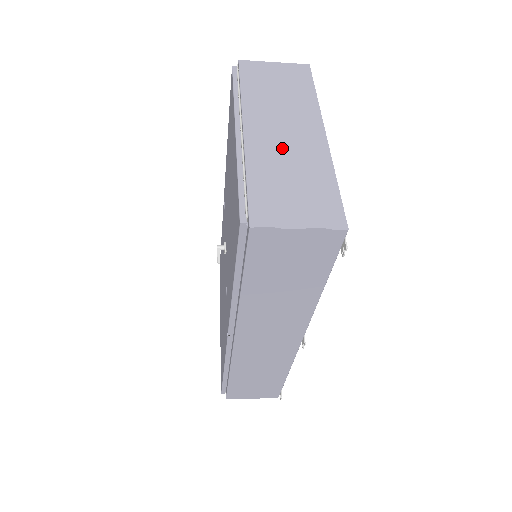
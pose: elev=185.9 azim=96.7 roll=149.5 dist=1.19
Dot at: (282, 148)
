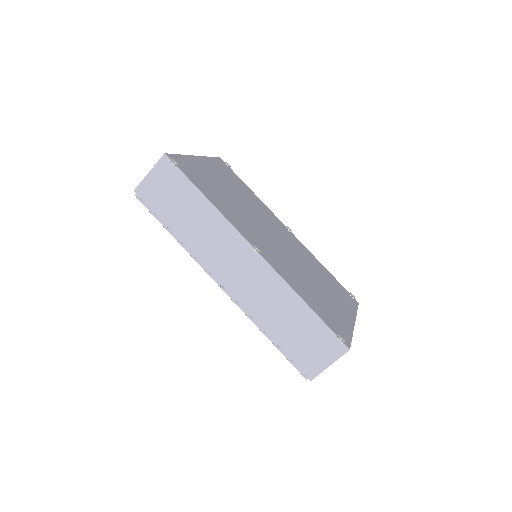
Dot at: occluded
